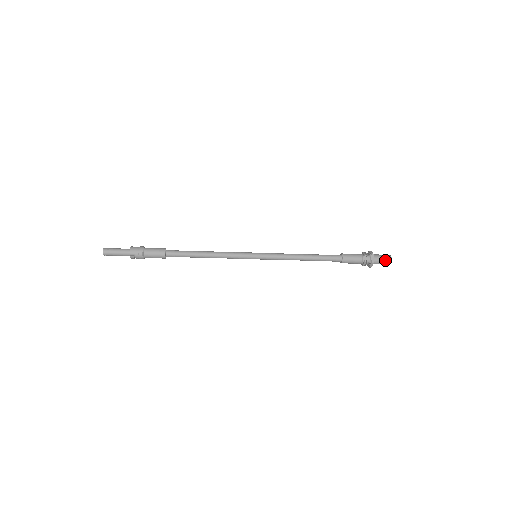
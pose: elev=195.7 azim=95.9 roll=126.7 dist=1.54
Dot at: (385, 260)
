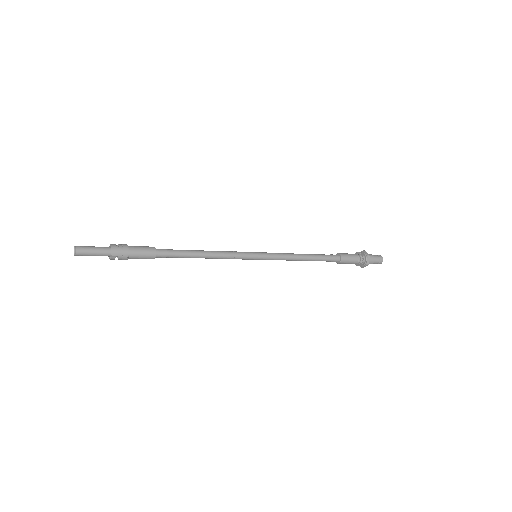
Dot at: (377, 261)
